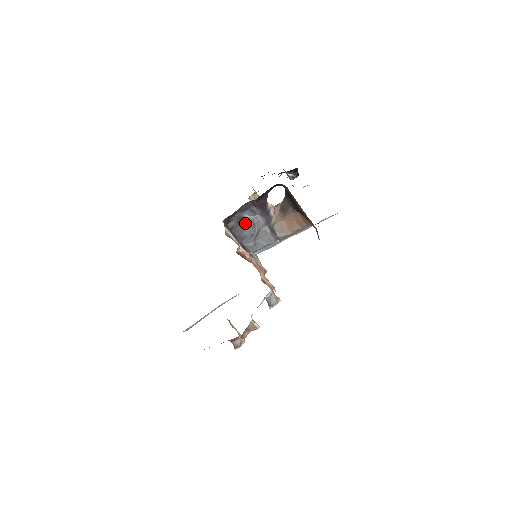
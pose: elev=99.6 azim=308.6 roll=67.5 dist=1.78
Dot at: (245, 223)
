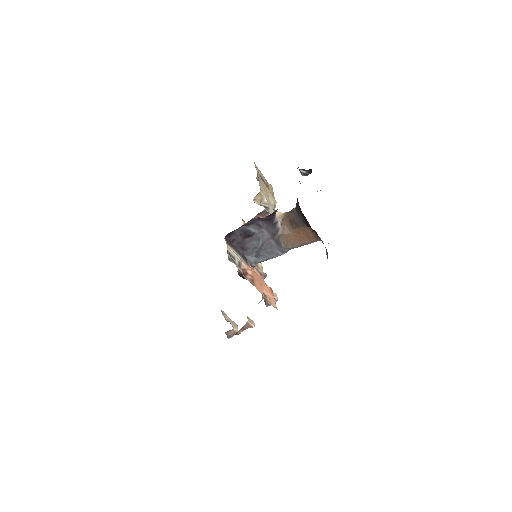
Dot at: (249, 236)
